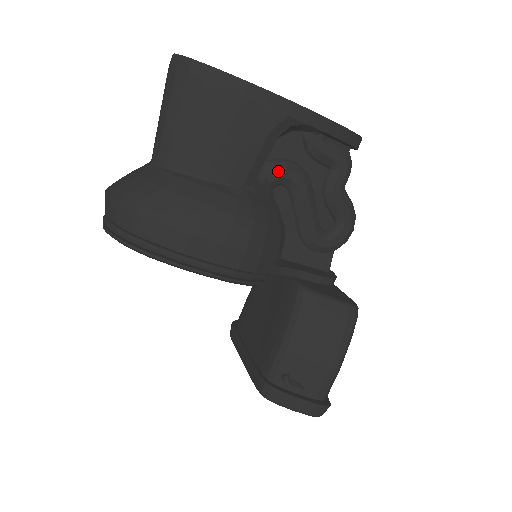
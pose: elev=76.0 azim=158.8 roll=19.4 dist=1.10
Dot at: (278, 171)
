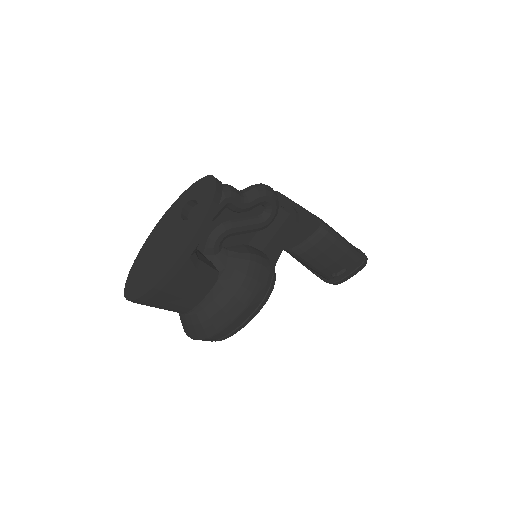
Dot at: (214, 247)
